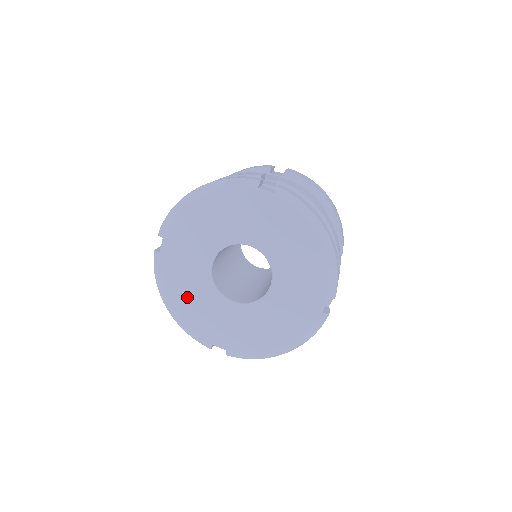
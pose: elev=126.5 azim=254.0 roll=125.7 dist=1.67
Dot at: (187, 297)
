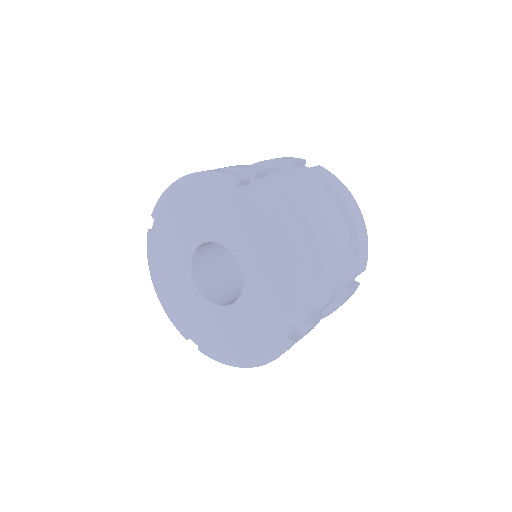
Dot at: (170, 283)
